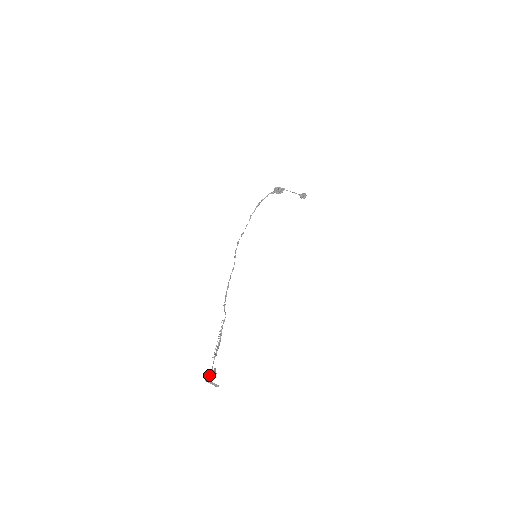
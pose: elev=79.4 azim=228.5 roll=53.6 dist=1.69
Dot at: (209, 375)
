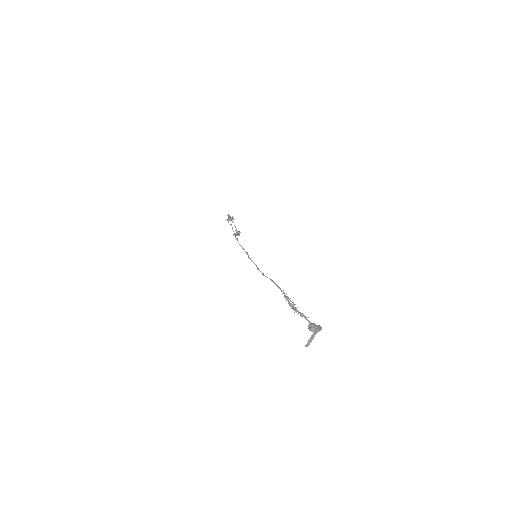
Dot at: (317, 327)
